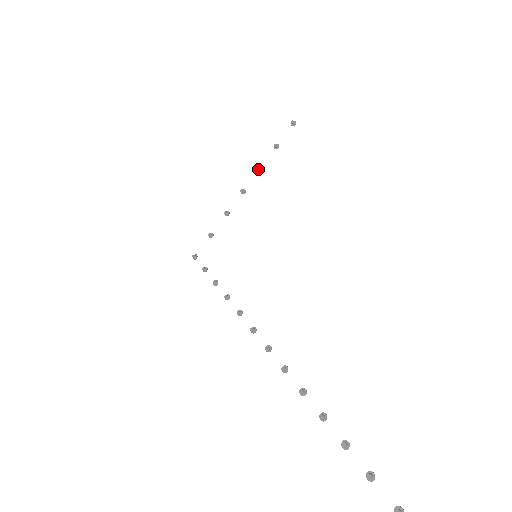
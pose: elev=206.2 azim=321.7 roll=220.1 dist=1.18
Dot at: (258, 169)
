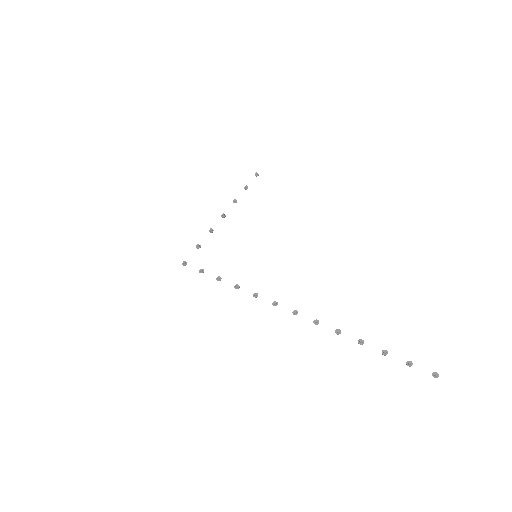
Dot at: (235, 201)
